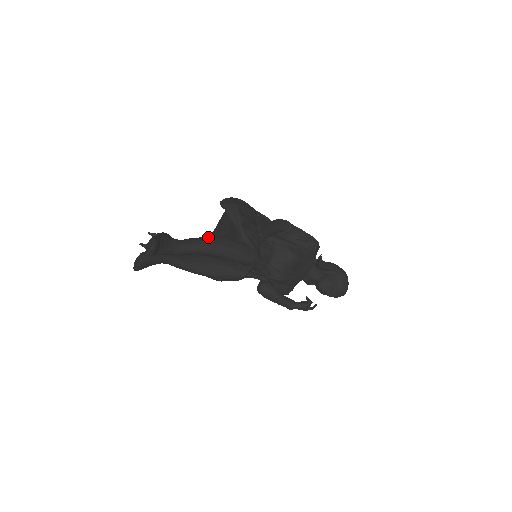
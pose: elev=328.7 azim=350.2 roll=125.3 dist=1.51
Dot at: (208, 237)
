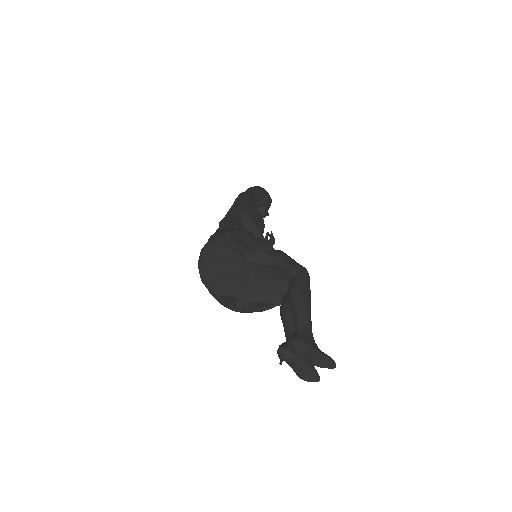
Dot at: (300, 303)
